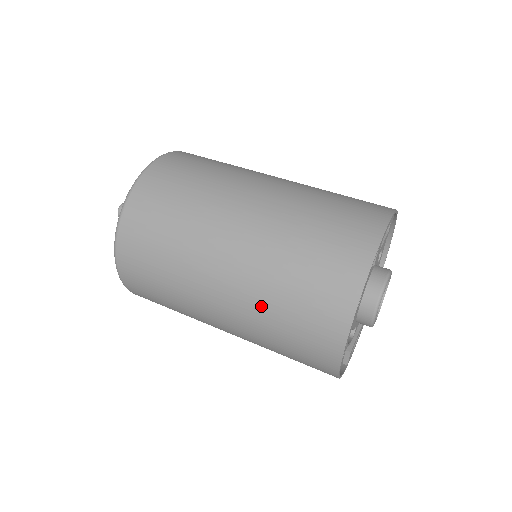
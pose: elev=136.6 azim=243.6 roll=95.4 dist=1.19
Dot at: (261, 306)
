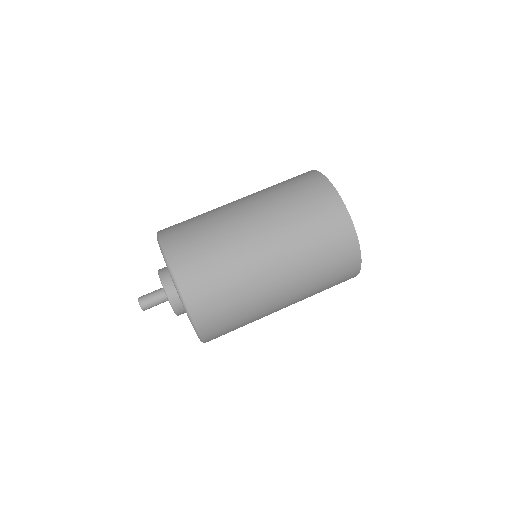
Dot at: (302, 254)
